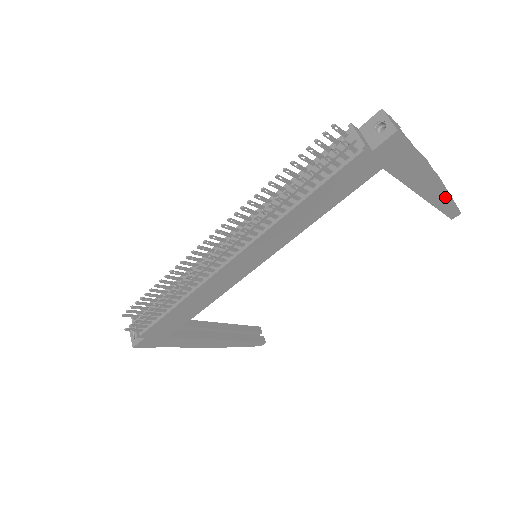
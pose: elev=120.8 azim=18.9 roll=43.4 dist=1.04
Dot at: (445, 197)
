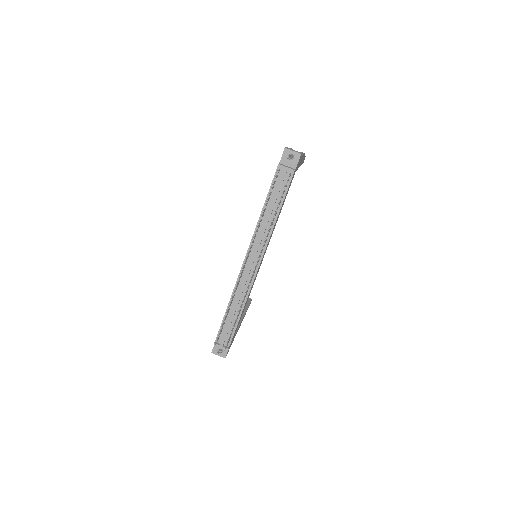
Dot at: occluded
